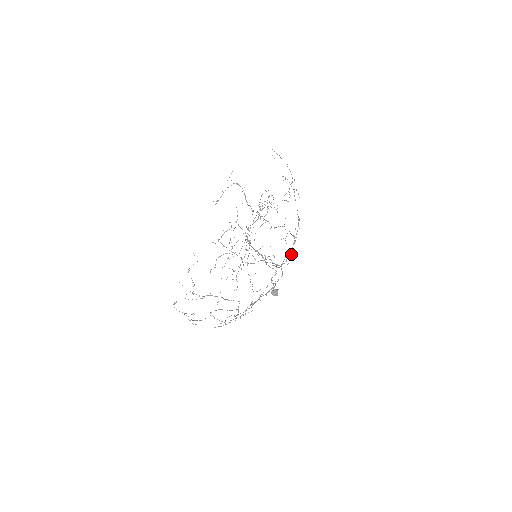
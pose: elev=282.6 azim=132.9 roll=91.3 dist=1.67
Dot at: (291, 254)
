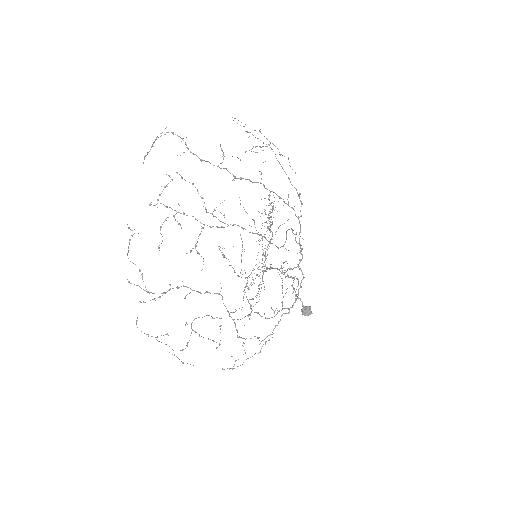
Dot at: occluded
